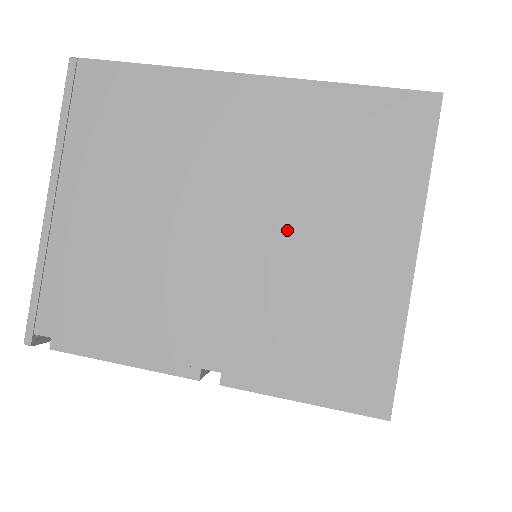
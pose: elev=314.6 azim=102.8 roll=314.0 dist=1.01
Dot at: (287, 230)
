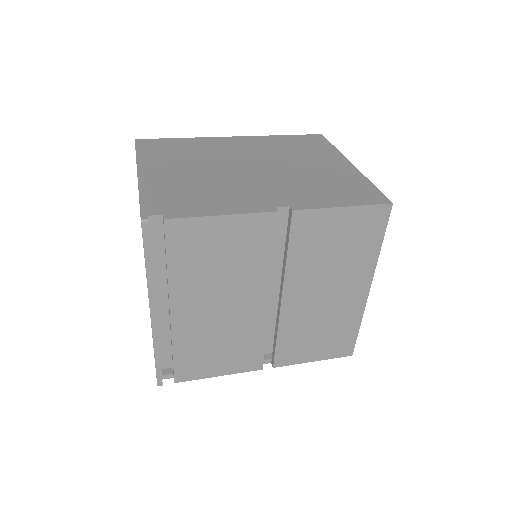
Dot at: (287, 165)
